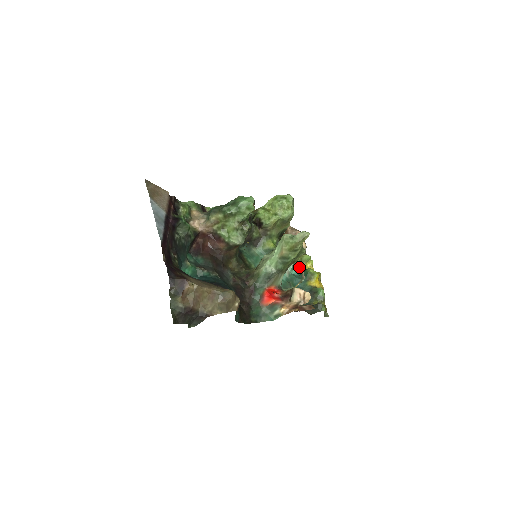
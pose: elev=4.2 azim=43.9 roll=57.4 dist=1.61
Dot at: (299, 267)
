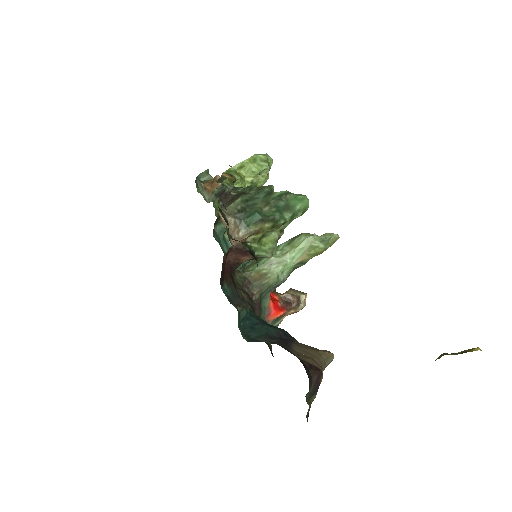
Dot at: occluded
